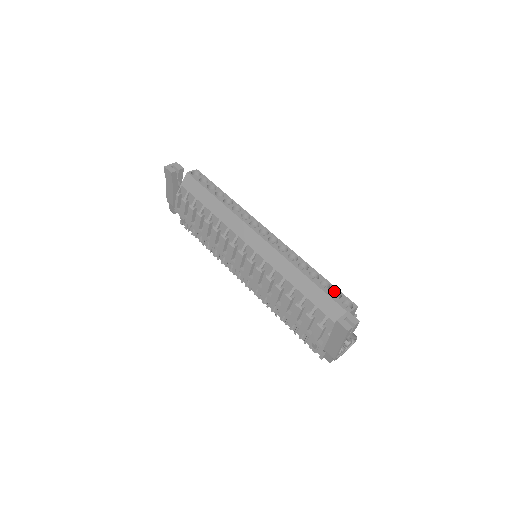
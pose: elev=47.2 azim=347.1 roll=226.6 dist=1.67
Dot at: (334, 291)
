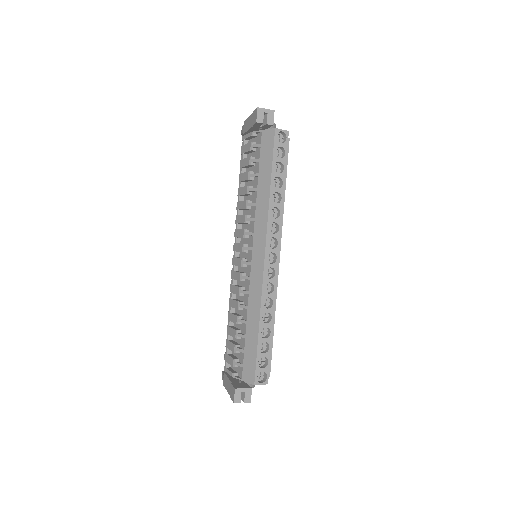
Dot at: (266, 357)
